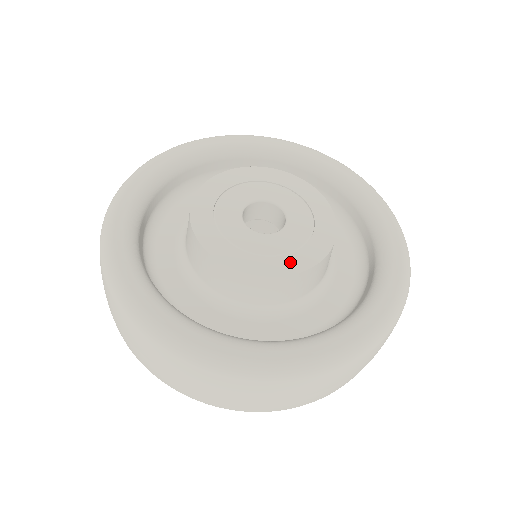
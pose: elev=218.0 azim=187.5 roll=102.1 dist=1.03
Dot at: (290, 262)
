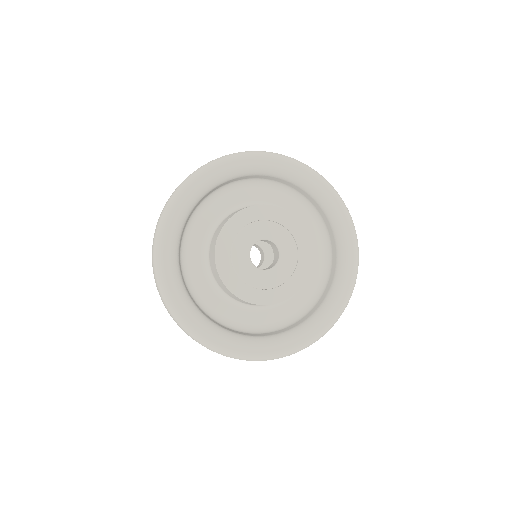
Dot at: (291, 285)
